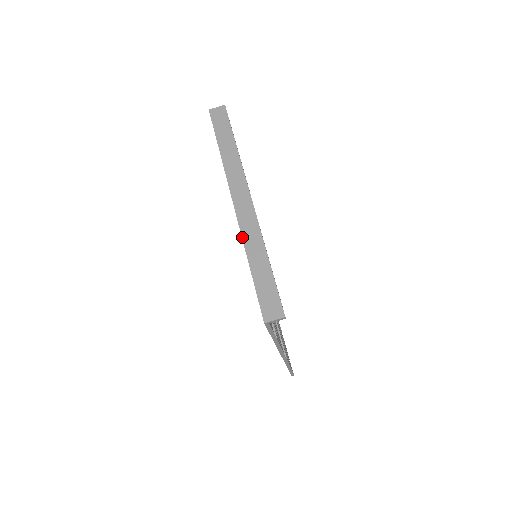
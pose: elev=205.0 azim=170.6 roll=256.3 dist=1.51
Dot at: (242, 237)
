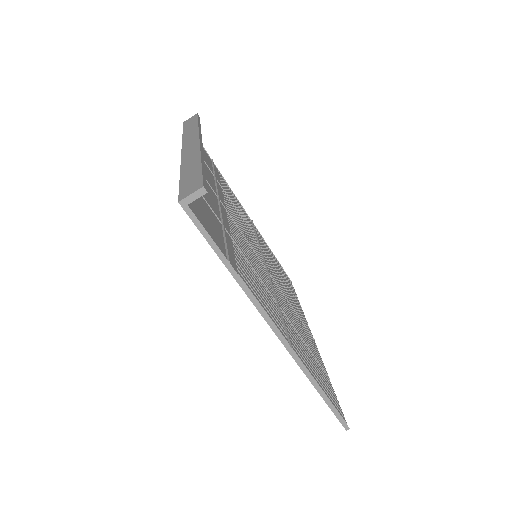
Dot at: (181, 163)
